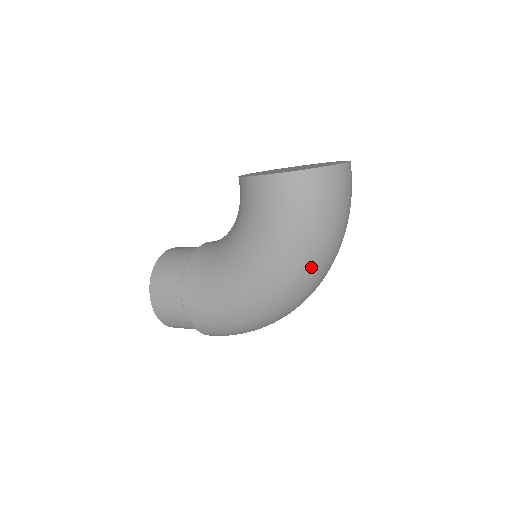
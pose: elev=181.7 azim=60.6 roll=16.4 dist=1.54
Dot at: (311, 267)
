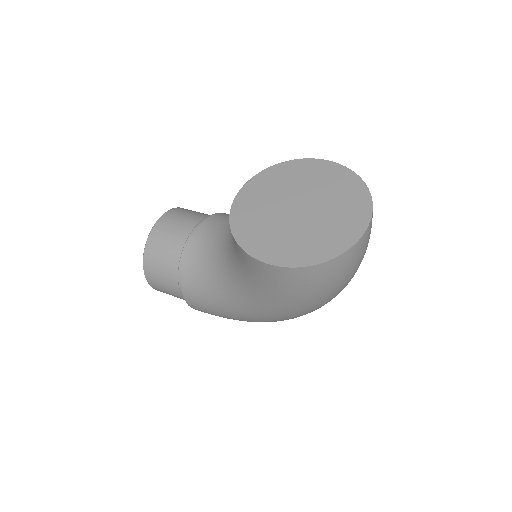
Dot at: (318, 308)
